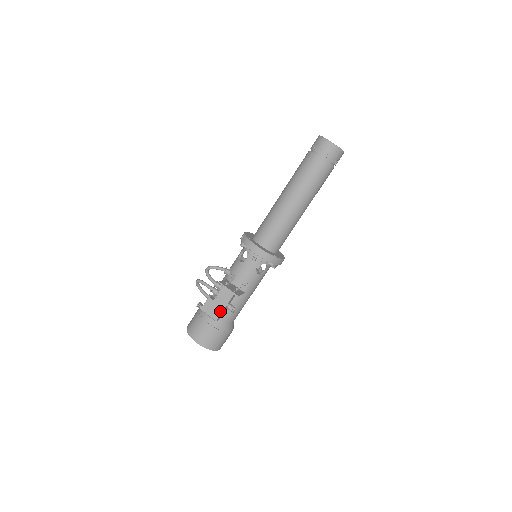
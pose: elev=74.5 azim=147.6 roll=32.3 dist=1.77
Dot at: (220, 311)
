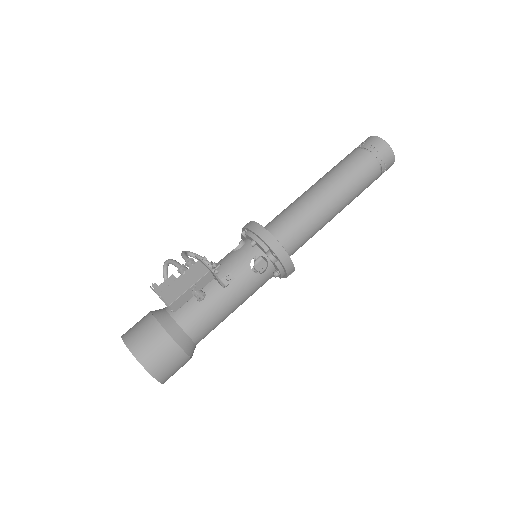
Dot at: (180, 292)
